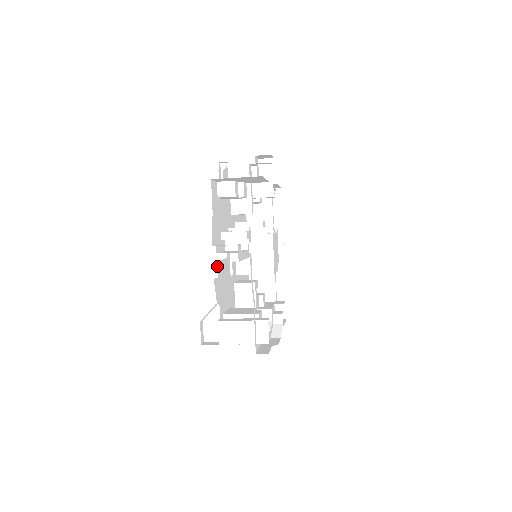
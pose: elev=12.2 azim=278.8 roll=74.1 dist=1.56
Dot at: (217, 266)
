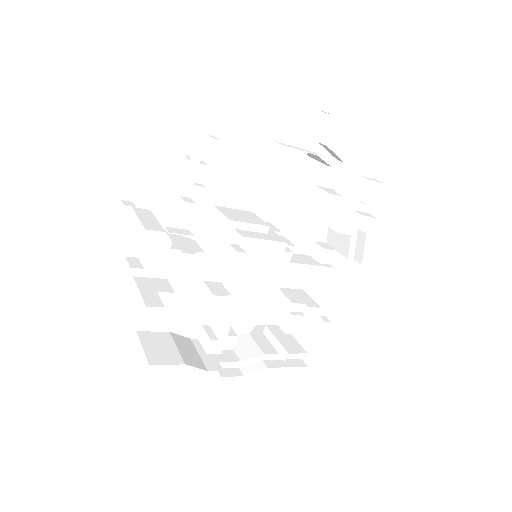
Dot at: occluded
